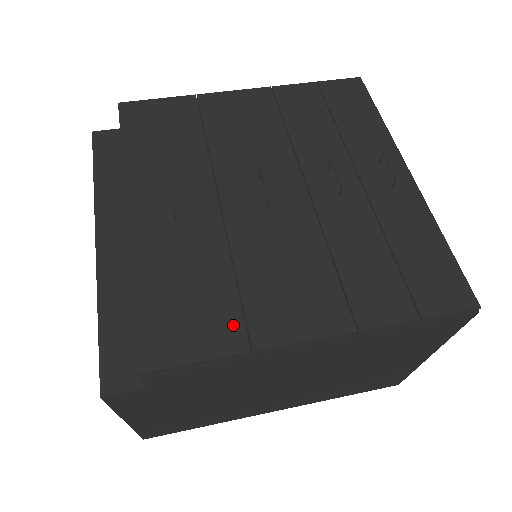
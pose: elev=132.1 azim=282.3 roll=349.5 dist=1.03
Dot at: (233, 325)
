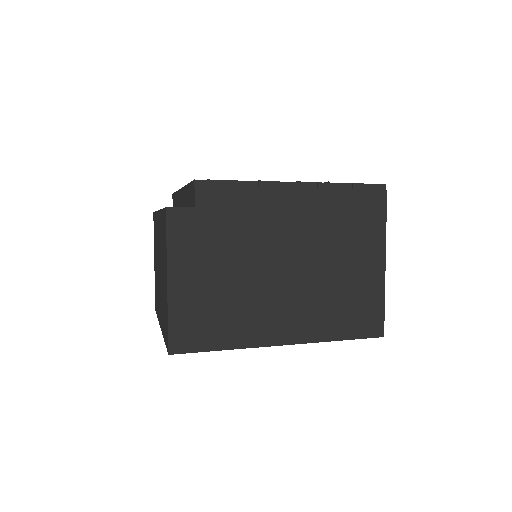
Dot at: occluded
